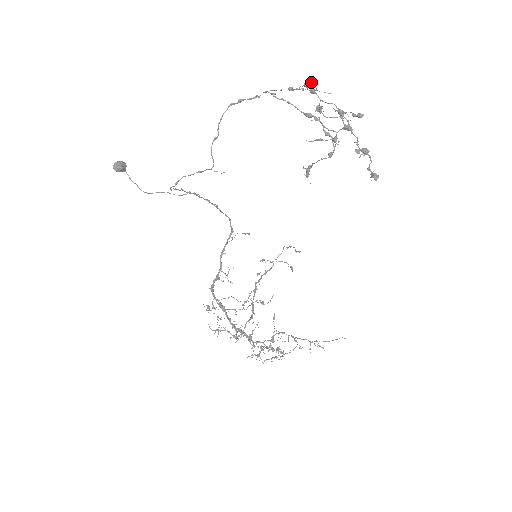
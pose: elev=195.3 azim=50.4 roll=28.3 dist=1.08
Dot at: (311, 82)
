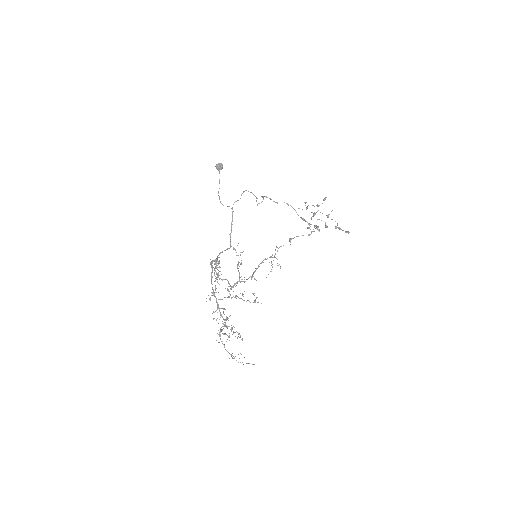
Dot at: occluded
